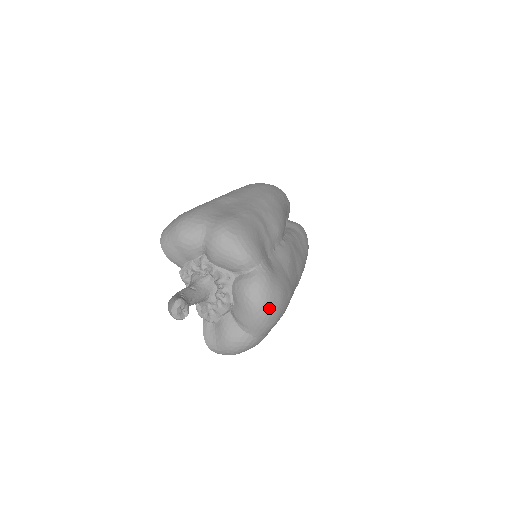
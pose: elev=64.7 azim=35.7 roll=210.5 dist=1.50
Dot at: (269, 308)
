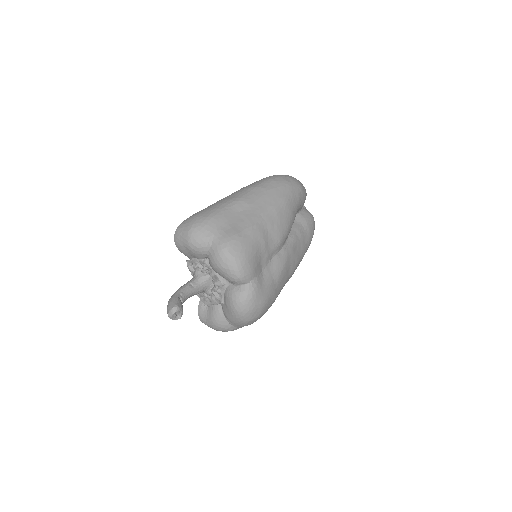
Dot at: (250, 316)
